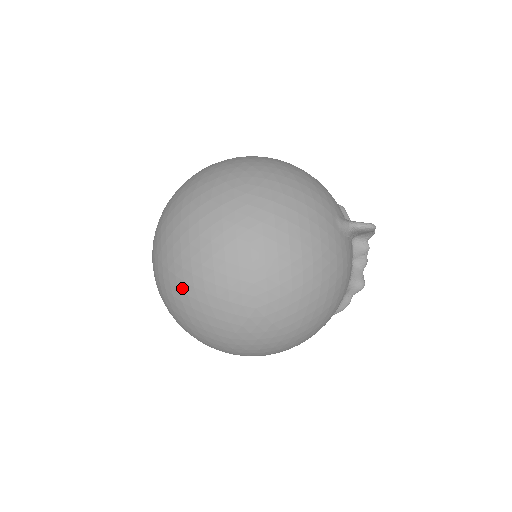
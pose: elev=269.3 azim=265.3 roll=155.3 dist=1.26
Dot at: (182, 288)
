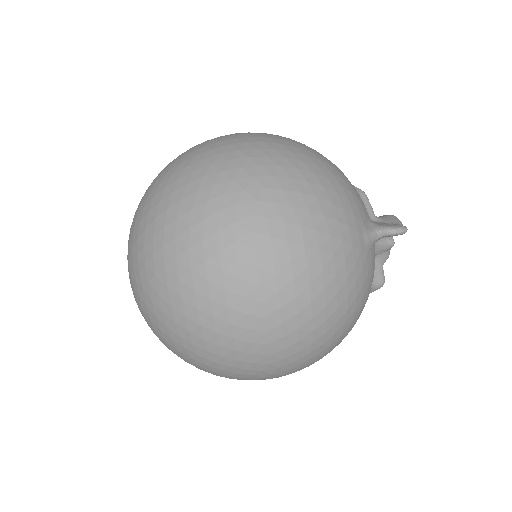
Dot at: (177, 340)
